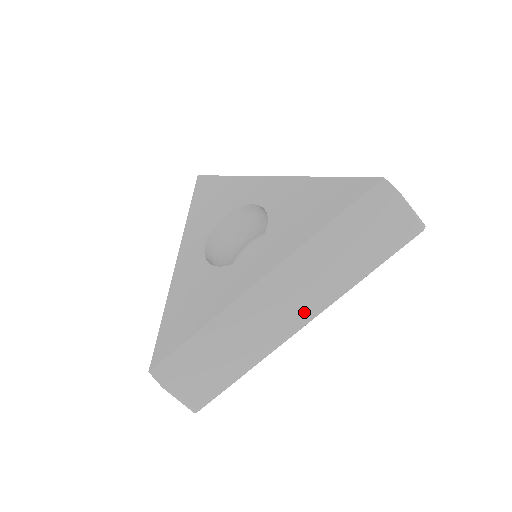
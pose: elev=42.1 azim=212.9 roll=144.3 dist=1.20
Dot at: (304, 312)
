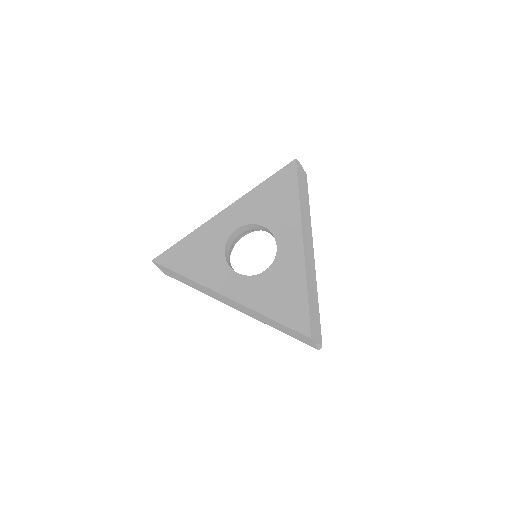
Dot at: (238, 309)
